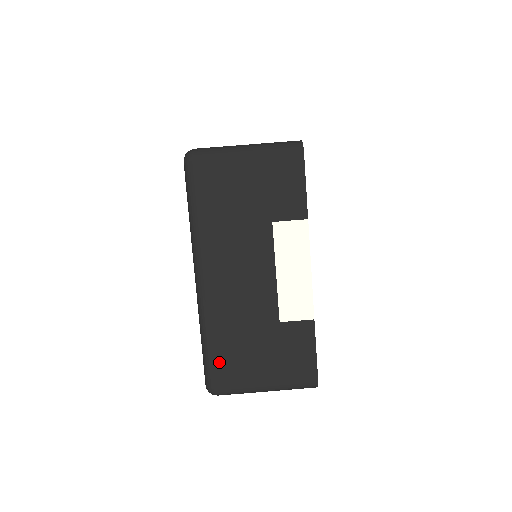
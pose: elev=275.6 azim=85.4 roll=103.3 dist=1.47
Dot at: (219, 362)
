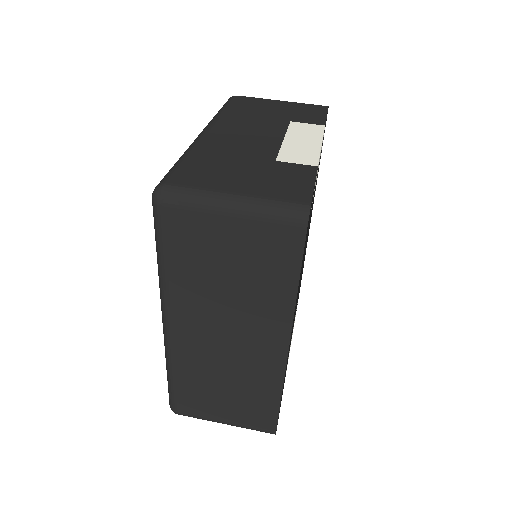
Dot at: (187, 168)
